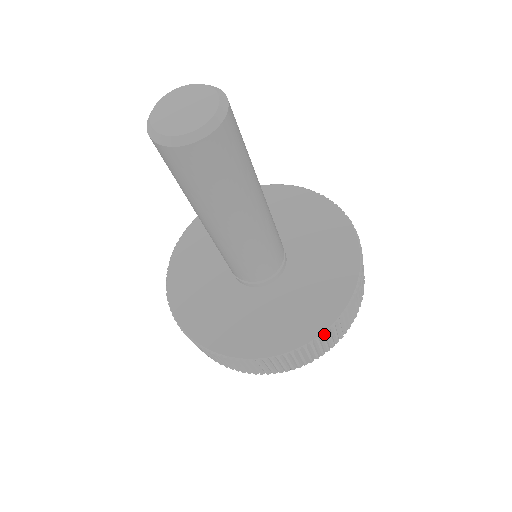
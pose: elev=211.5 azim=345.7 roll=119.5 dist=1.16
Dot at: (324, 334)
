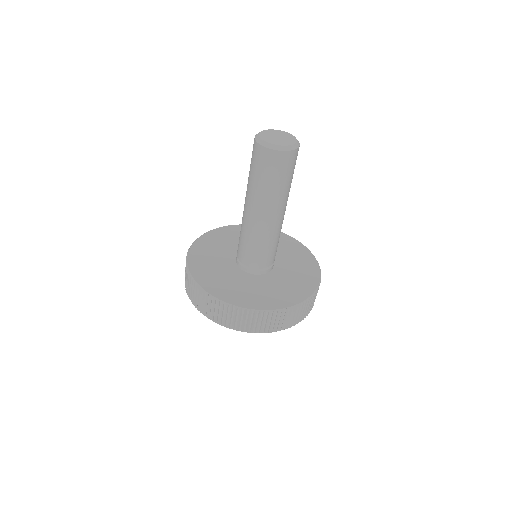
Dot at: (320, 281)
